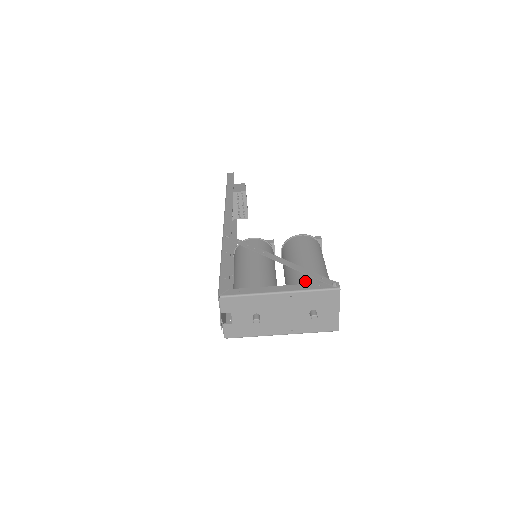
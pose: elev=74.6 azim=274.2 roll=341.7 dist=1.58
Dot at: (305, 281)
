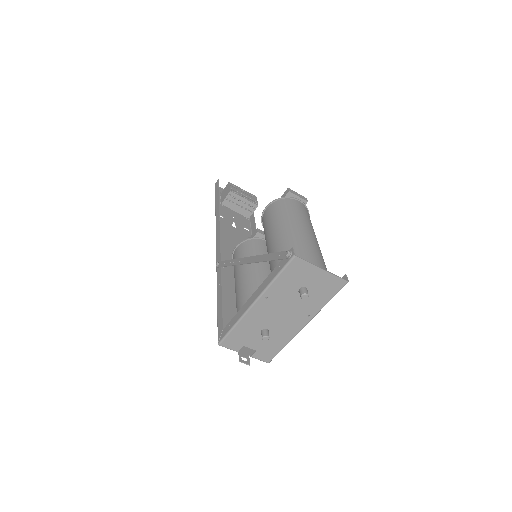
Dot at: (273, 268)
